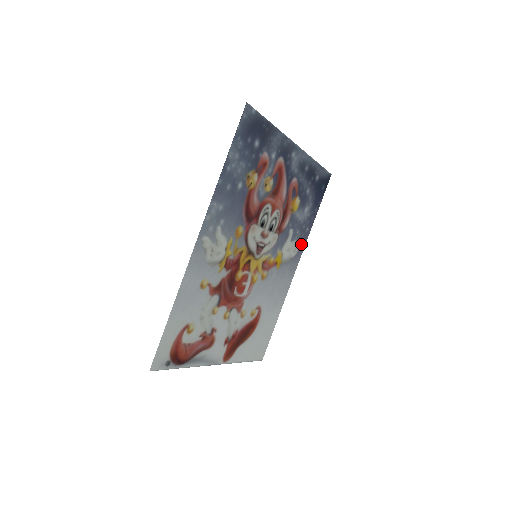
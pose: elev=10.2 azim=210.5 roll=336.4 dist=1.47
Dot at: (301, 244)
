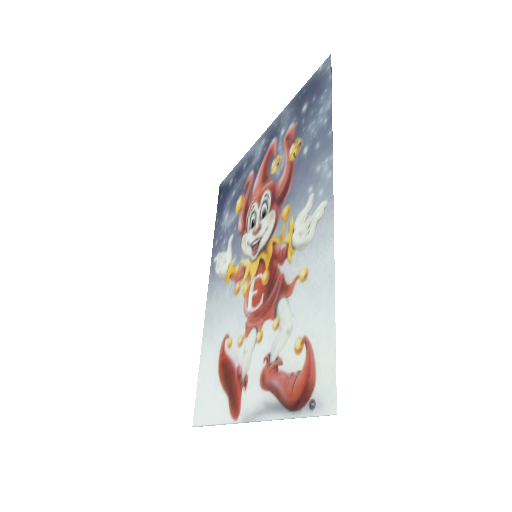
Dot at: (214, 260)
